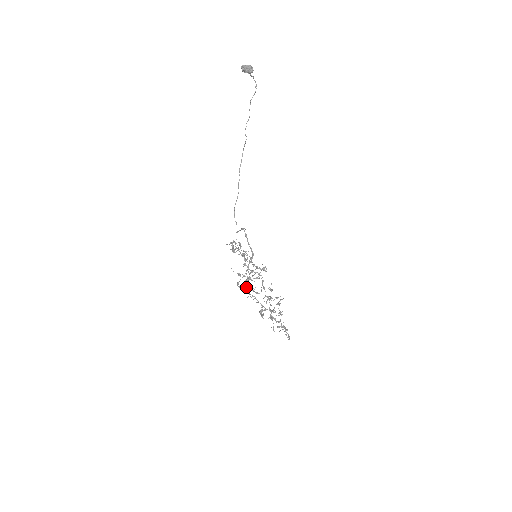
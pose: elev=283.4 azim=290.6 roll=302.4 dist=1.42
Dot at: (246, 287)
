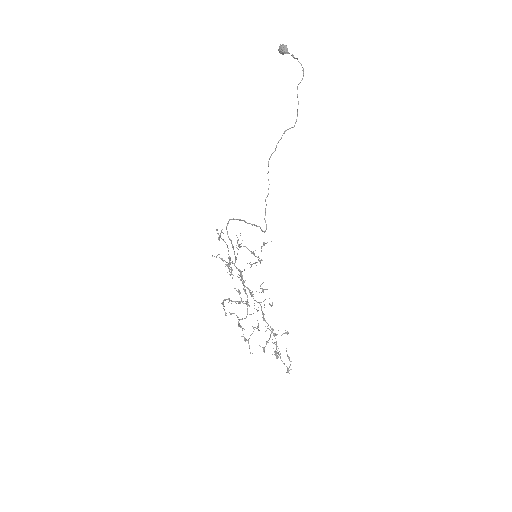
Dot at: (252, 291)
